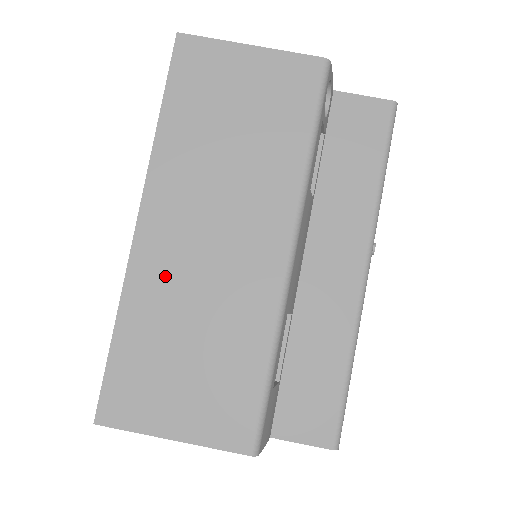
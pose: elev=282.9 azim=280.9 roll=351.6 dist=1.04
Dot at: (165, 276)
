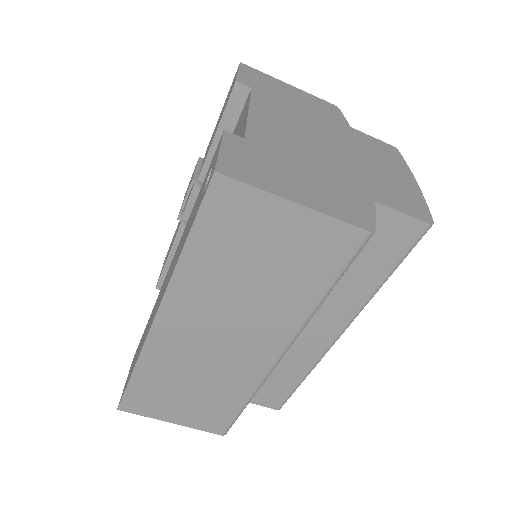
Dot at: (176, 353)
